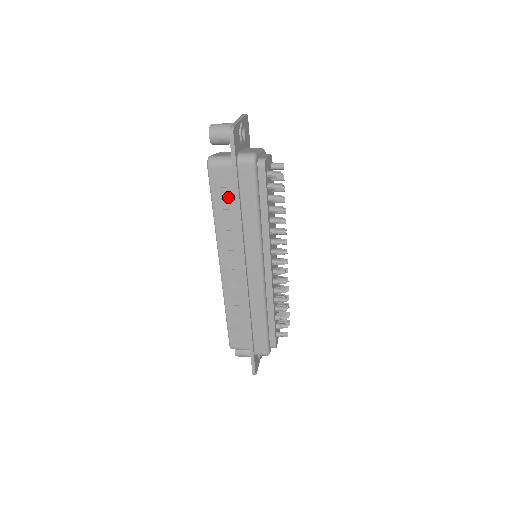
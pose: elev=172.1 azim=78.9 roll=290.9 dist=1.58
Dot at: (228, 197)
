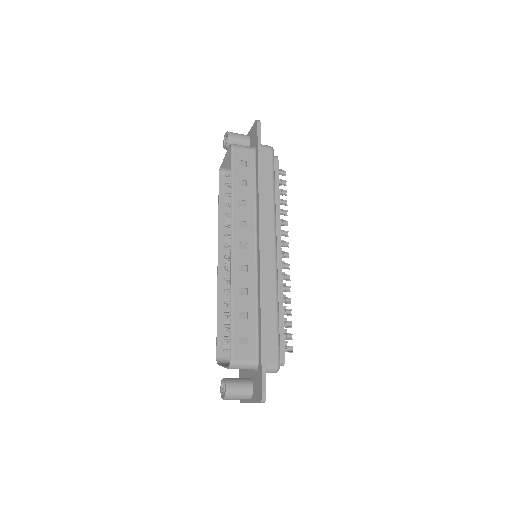
Dot at: (247, 175)
